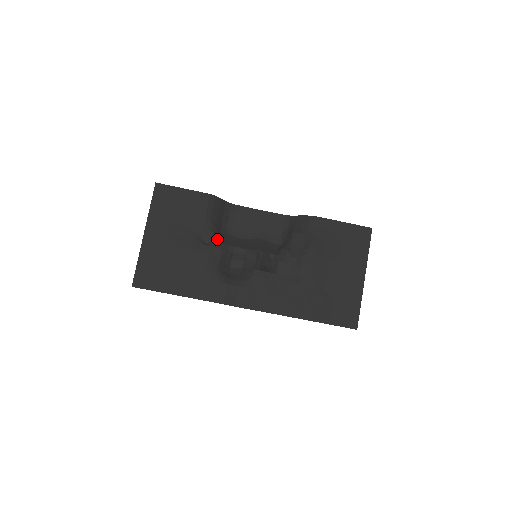
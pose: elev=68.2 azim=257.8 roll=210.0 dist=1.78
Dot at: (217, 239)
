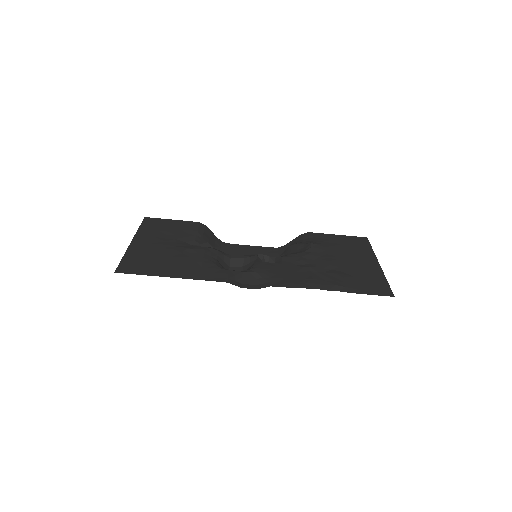
Dot at: (211, 247)
